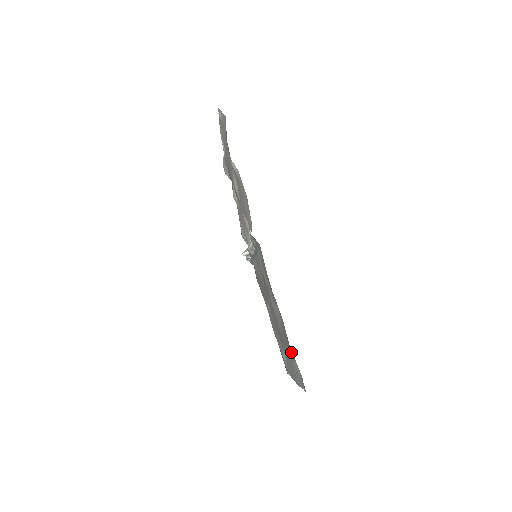
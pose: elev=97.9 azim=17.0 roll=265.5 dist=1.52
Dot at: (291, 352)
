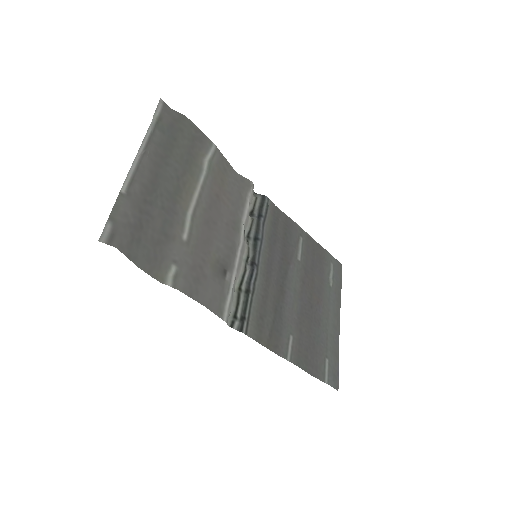
Dot at: (316, 372)
